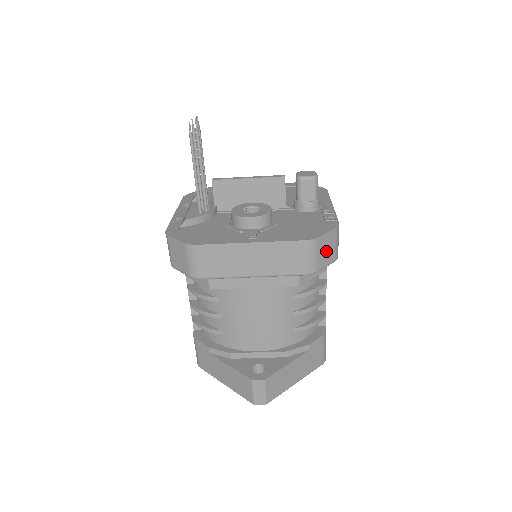
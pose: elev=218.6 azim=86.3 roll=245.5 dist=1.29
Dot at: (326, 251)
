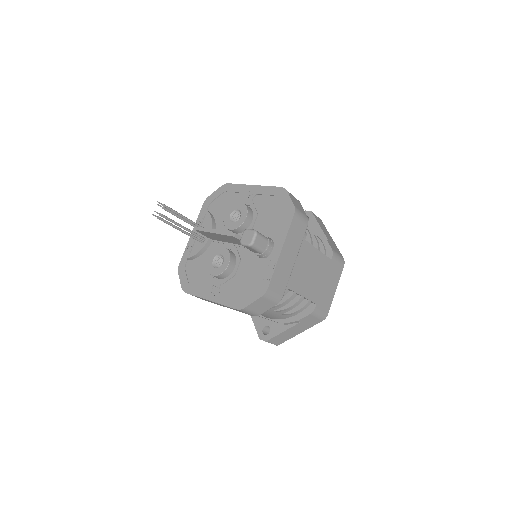
Dot at: (262, 306)
